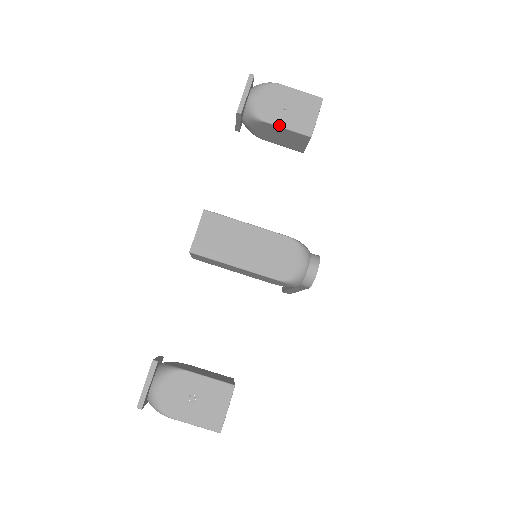
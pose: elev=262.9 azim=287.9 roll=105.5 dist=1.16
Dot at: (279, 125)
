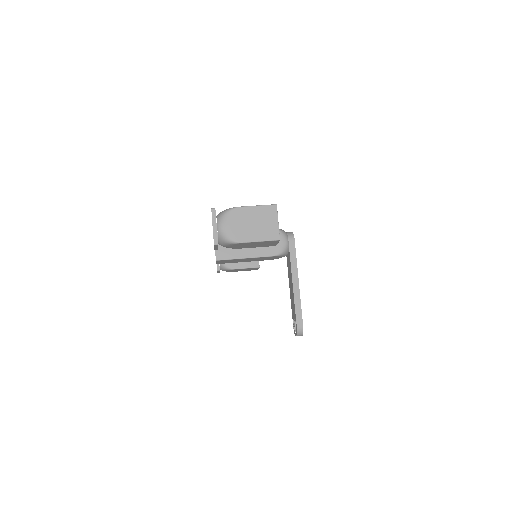
Dot at: occluded
